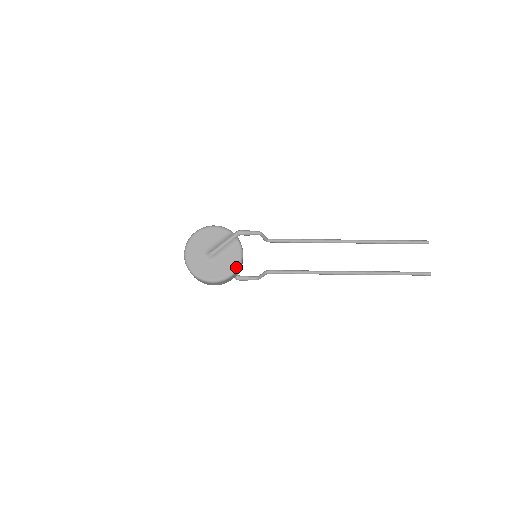
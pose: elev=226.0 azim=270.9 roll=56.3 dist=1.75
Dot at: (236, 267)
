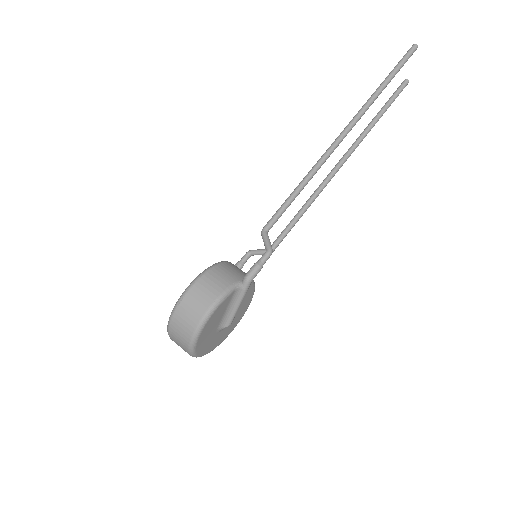
Dot at: occluded
